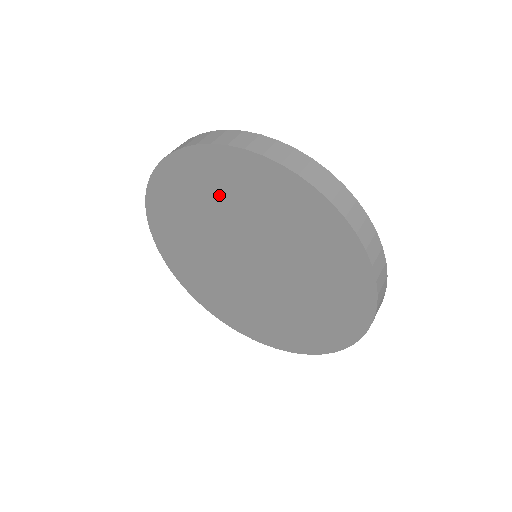
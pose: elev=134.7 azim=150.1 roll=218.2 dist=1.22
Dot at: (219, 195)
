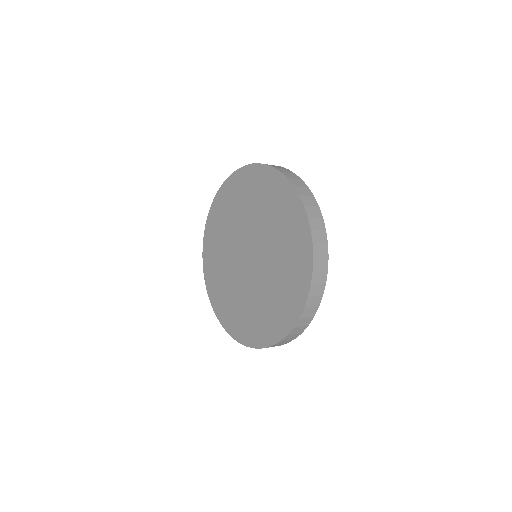
Dot at: (239, 204)
